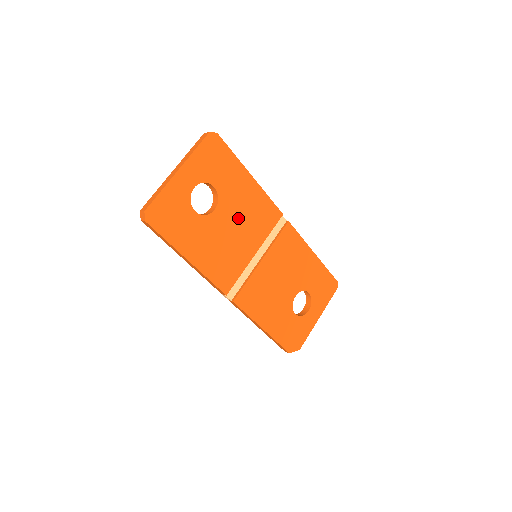
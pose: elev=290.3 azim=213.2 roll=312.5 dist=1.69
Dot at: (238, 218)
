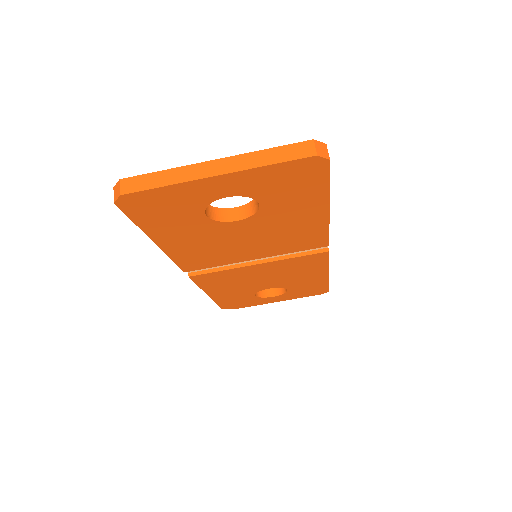
Dot at: (264, 234)
